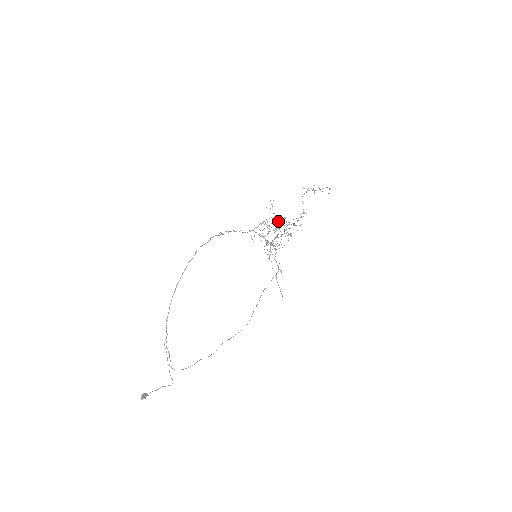
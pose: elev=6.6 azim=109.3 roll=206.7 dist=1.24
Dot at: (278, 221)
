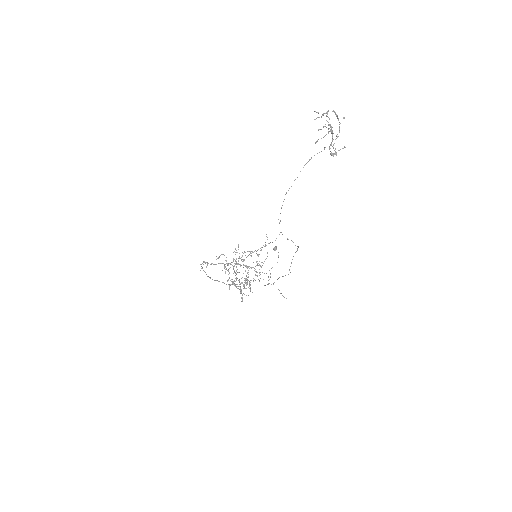
Dot at: (230, 280)
